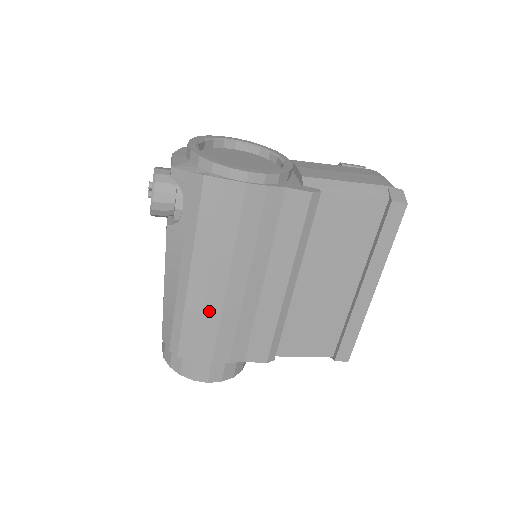
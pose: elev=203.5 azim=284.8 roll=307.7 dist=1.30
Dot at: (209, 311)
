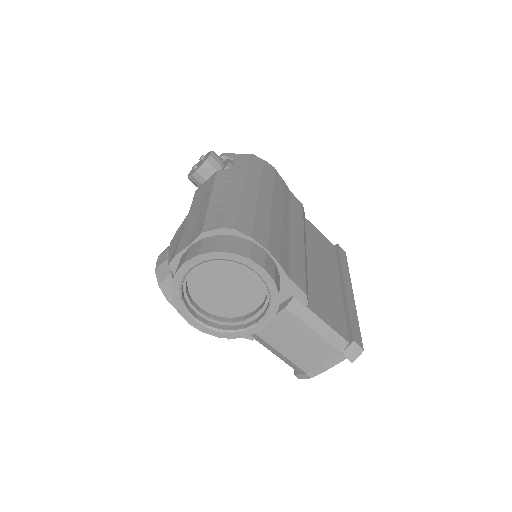
Dot at: (261, 210)
